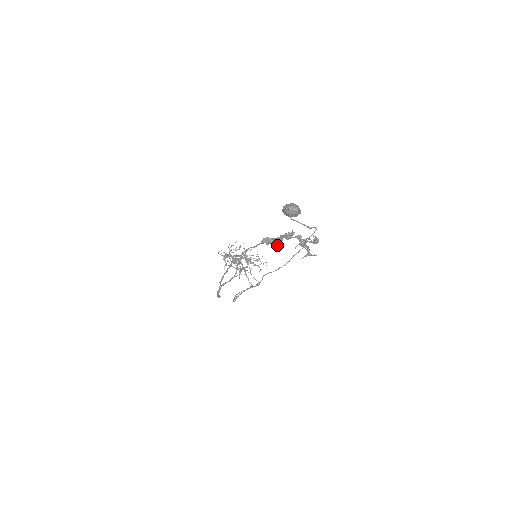
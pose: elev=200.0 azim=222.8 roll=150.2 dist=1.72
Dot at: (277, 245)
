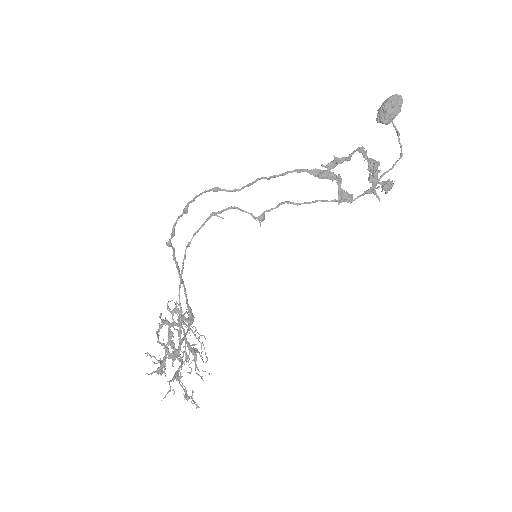
Dot at: occluded
